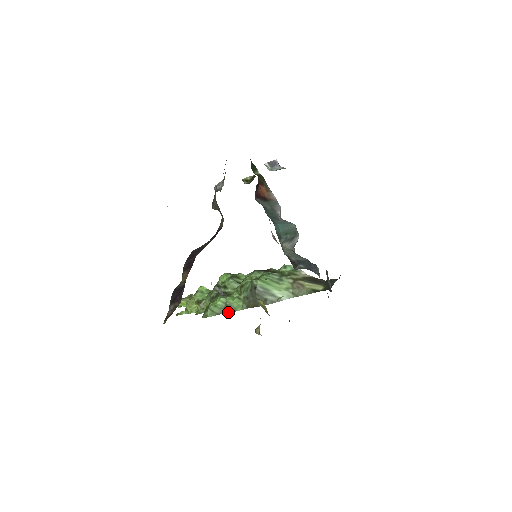
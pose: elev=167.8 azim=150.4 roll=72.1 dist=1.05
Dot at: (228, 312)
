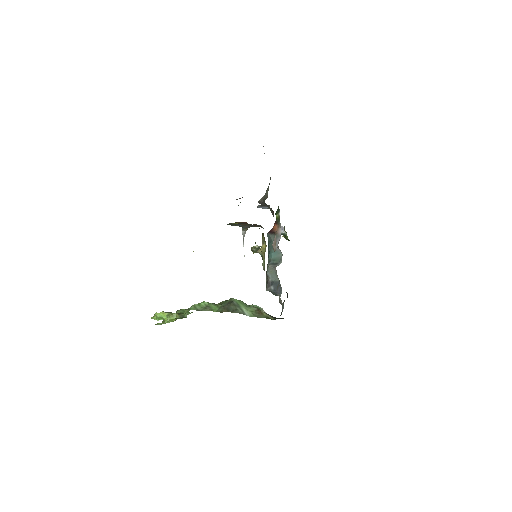
Dot at: (206, 310)
